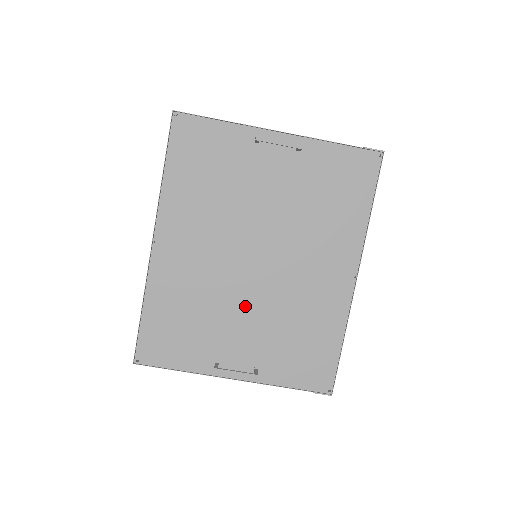
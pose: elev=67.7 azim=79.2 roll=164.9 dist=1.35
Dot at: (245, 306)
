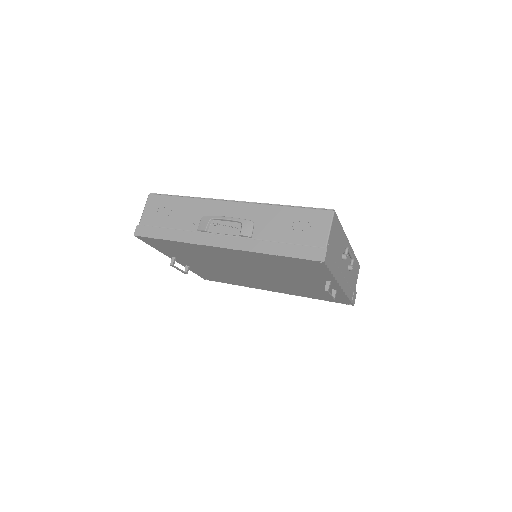
Dot at: (220, 267)
